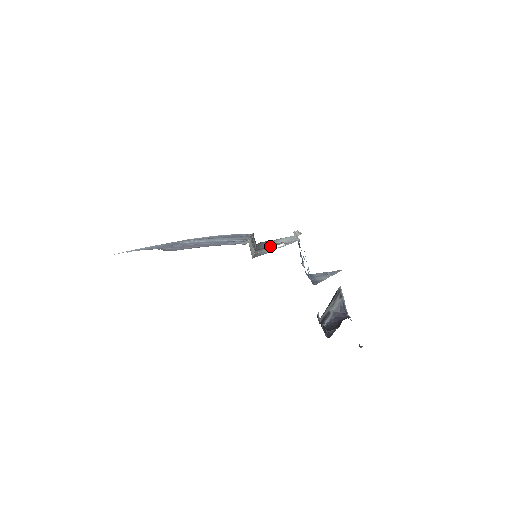
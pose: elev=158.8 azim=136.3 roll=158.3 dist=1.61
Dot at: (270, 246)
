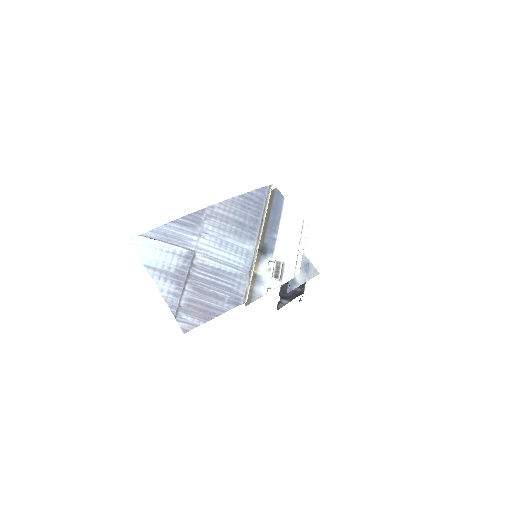
Dot at: (270, 266)
